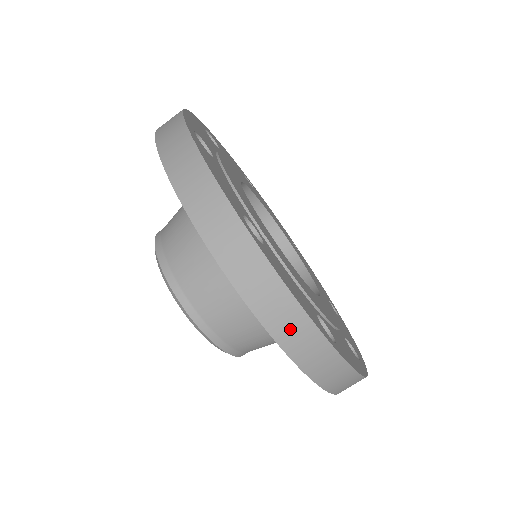
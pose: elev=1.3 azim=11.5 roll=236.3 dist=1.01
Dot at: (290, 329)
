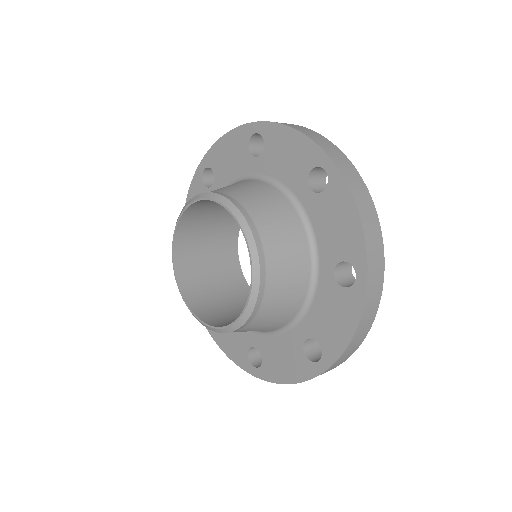
Dot at: (372, 231)
